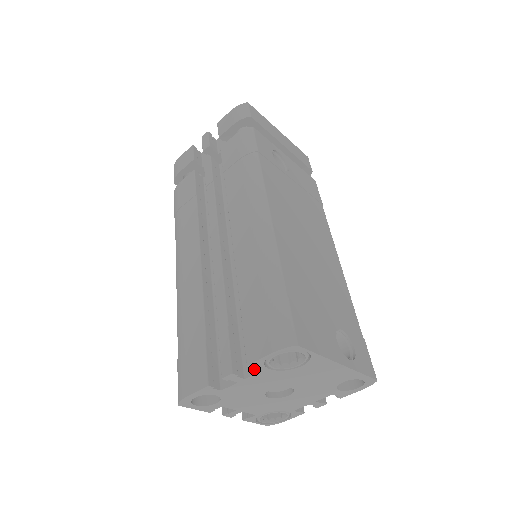
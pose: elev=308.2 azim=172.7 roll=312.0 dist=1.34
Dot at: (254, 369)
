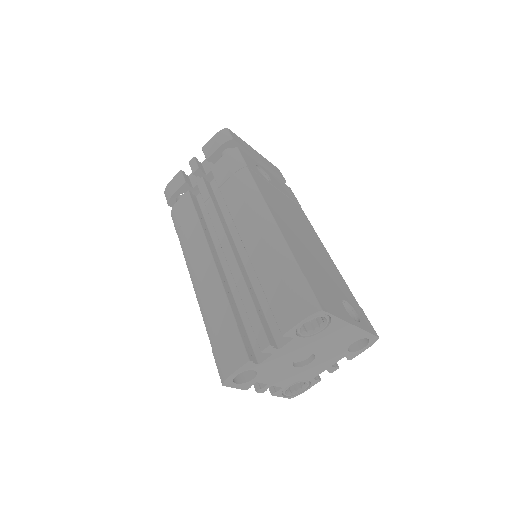
Dot at: (286, 340)
